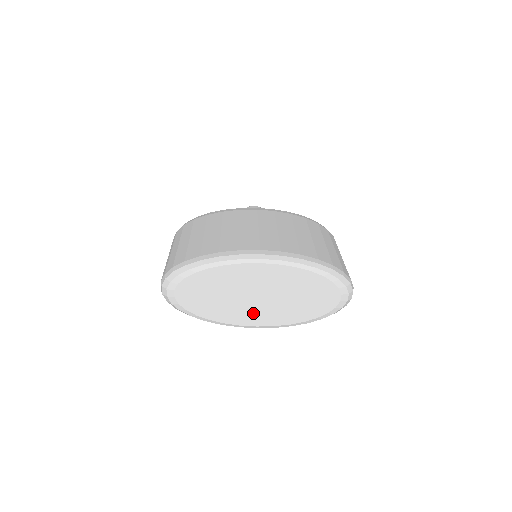
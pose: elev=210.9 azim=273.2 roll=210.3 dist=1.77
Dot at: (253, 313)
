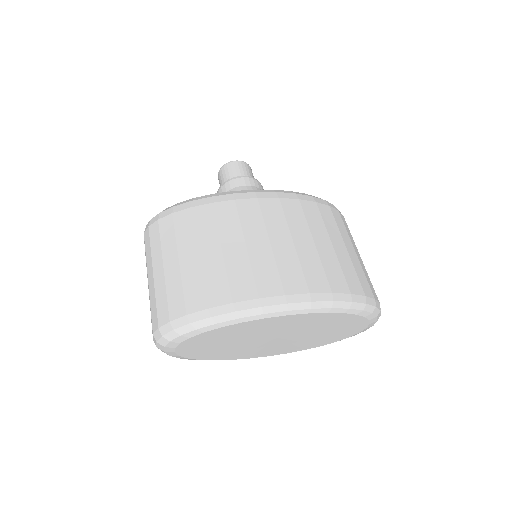
Dot at: (267, 349)
